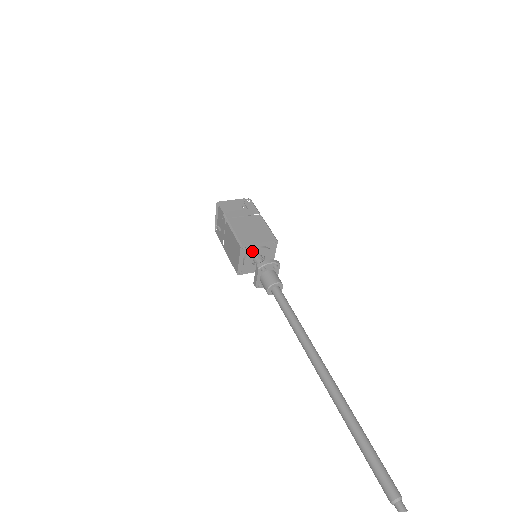
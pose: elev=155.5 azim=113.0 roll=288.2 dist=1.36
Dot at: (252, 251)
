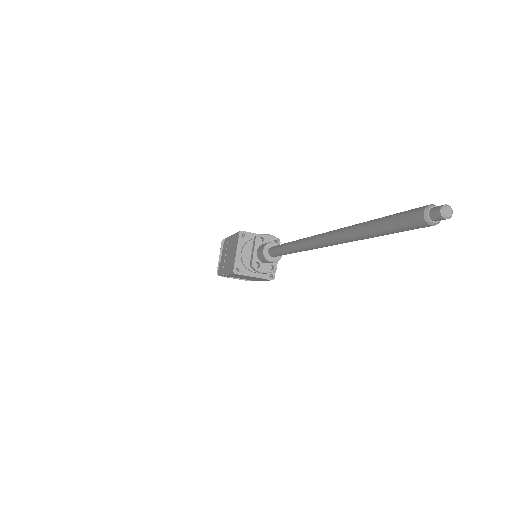
Dot at: (251, 240)
